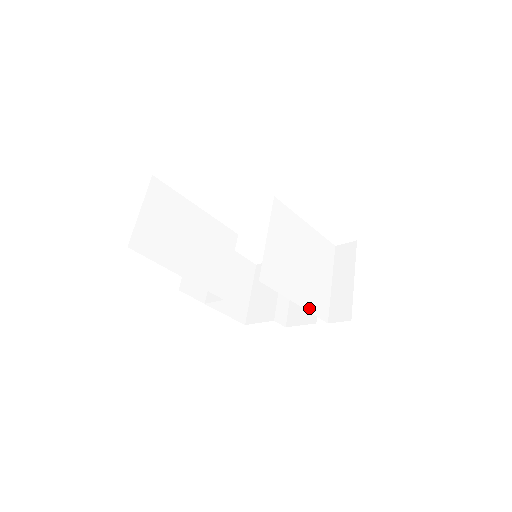
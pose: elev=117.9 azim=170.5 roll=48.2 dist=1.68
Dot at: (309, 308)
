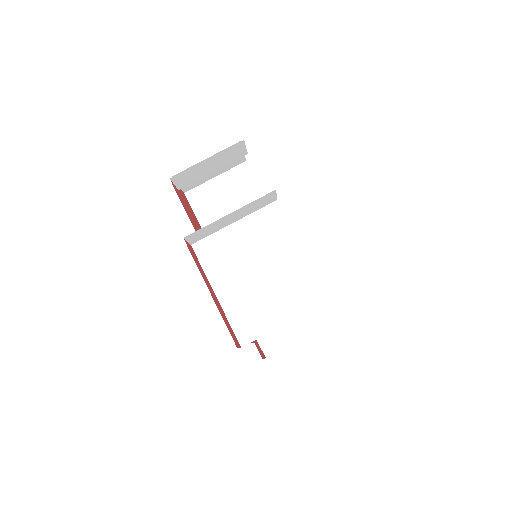
Dot at: (229, 313)
